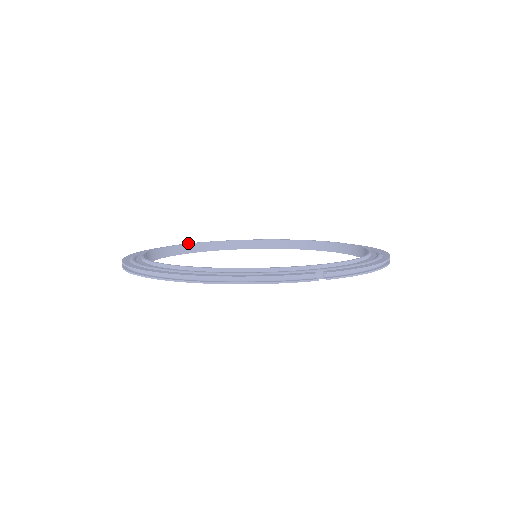
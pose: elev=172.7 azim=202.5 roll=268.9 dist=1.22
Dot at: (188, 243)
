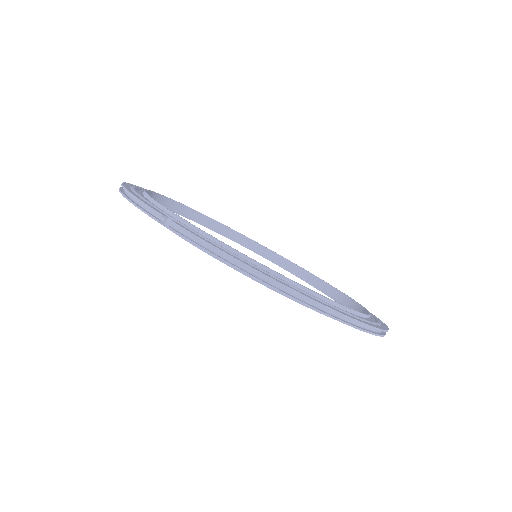
Dot at: occluded
